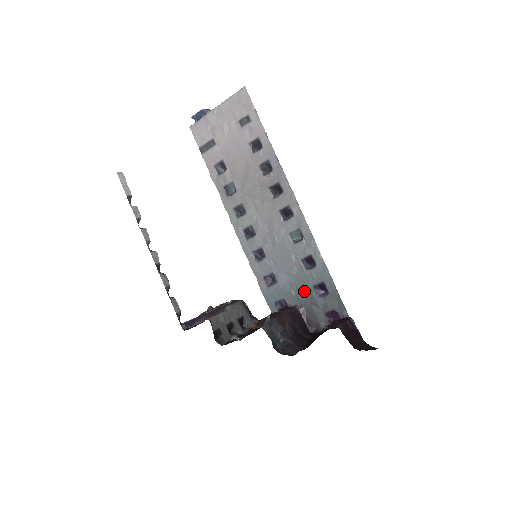
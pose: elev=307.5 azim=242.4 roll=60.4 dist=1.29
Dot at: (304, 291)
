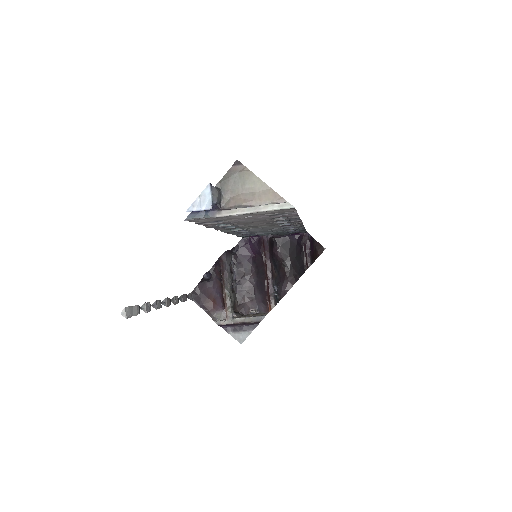
Dot at: (278, 233)
